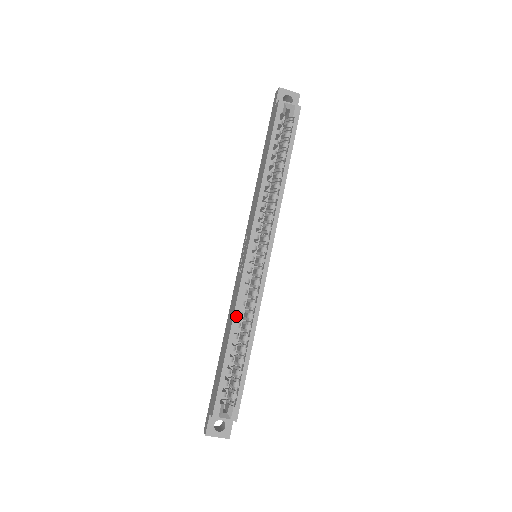
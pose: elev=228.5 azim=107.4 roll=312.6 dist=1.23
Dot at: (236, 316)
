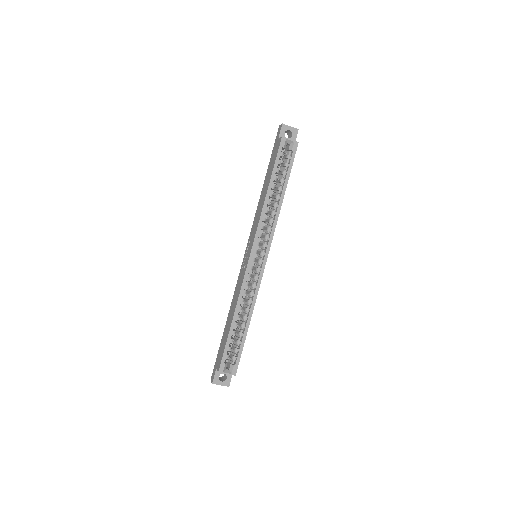
Dot at: (239, 302)
